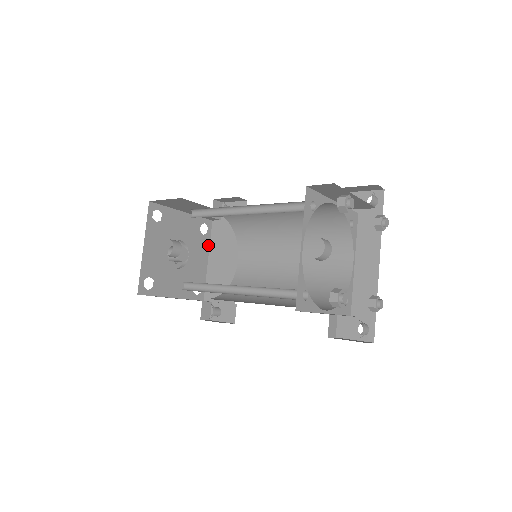
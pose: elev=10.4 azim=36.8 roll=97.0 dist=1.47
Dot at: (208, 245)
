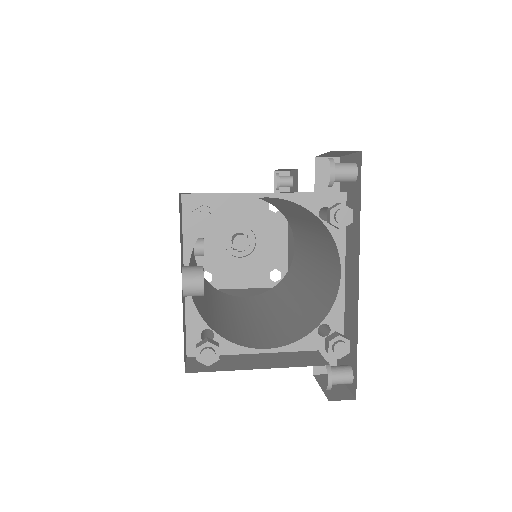
Dot at: (285, 223)
